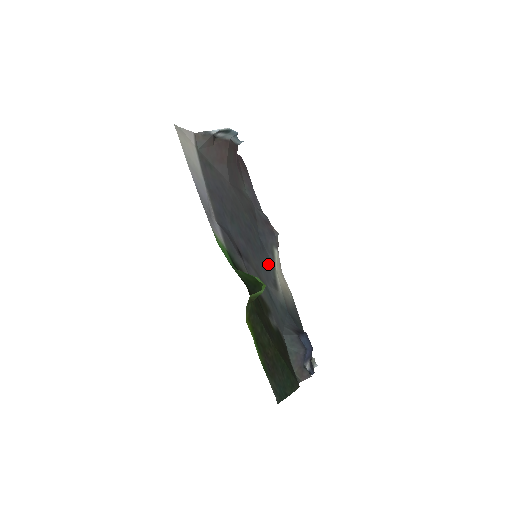
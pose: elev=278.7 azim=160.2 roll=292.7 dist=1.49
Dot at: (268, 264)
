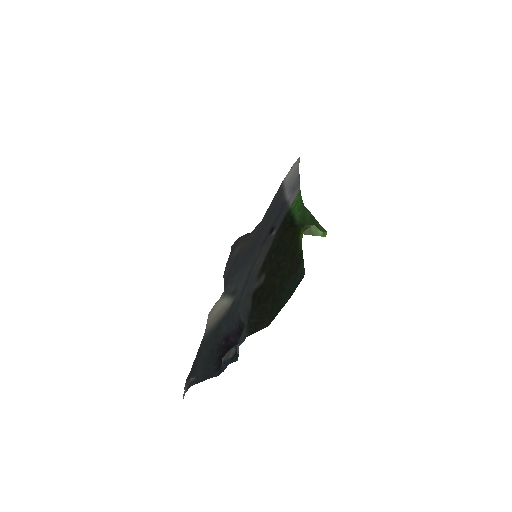
Dot at: (234, 282)
